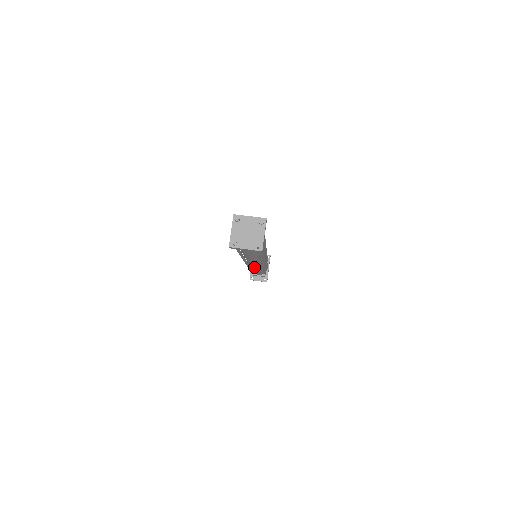
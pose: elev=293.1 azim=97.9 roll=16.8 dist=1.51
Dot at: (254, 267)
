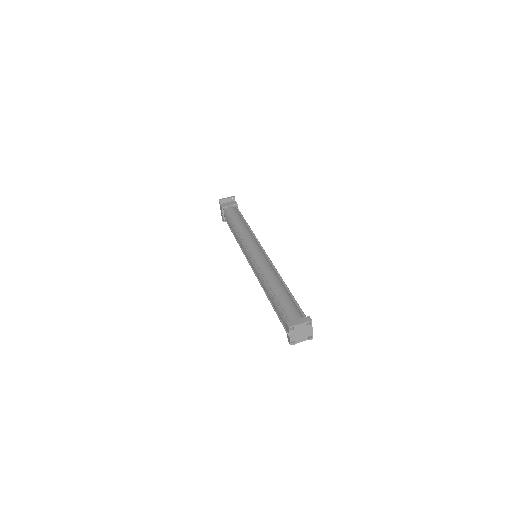
Dot at: occluded
